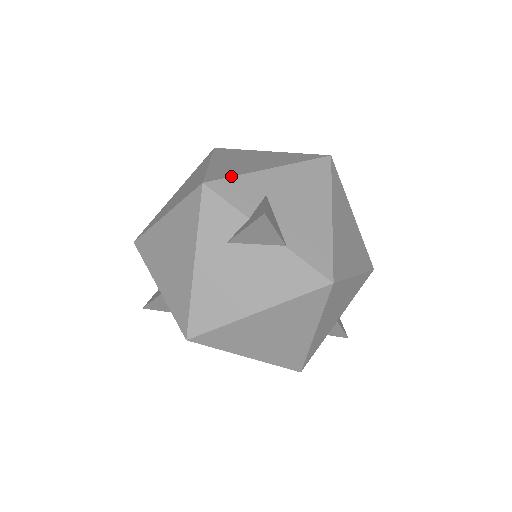
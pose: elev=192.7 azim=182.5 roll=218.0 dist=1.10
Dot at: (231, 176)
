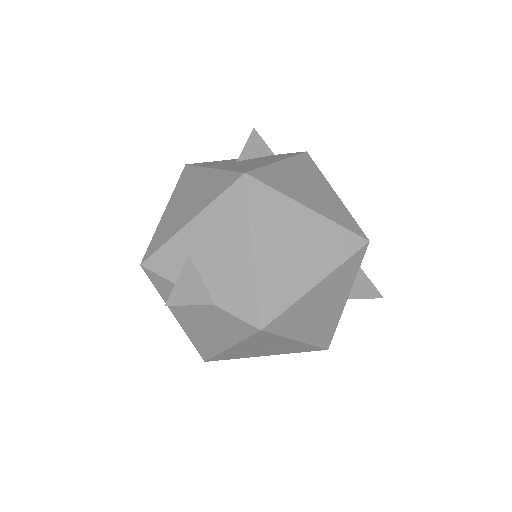
Dot at: (159, 247)
